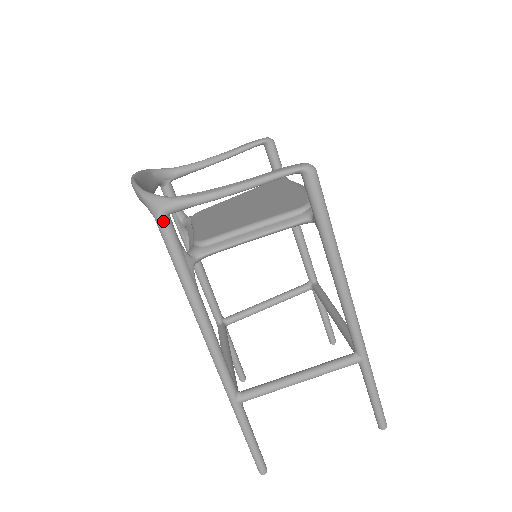
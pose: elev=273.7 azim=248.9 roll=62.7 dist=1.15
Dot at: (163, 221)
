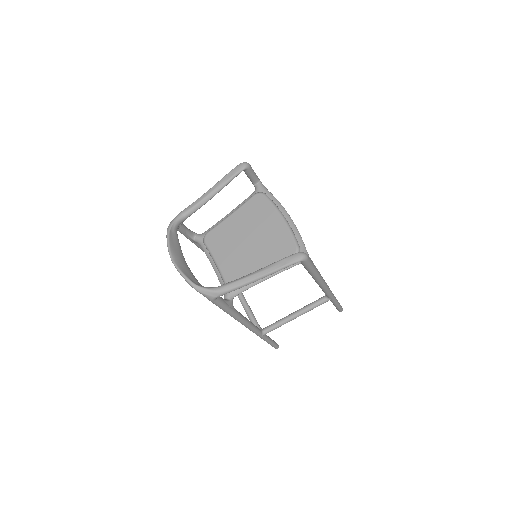
Dot at: (215, 301)
